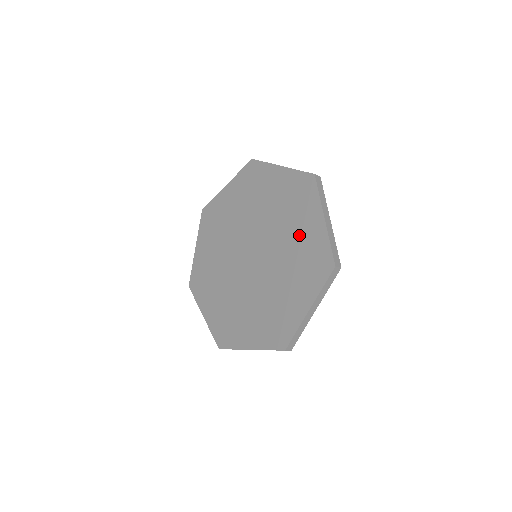
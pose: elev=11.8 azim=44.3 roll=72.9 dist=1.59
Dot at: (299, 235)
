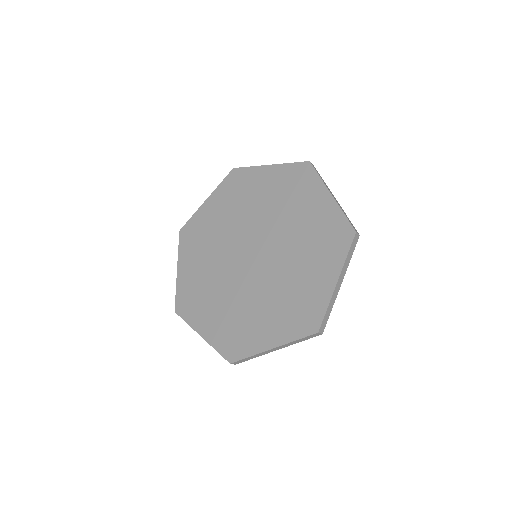
Dot at: (305, 276)
